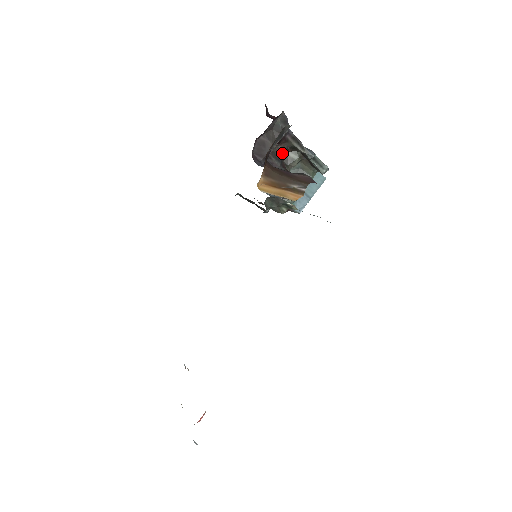
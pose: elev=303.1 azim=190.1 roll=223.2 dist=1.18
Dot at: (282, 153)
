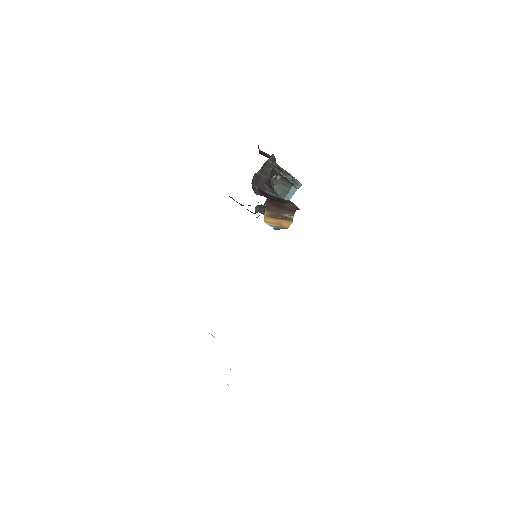
Dot at: (270, 178)
